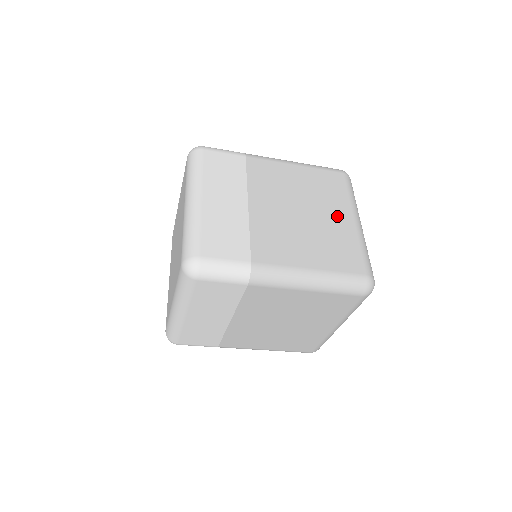
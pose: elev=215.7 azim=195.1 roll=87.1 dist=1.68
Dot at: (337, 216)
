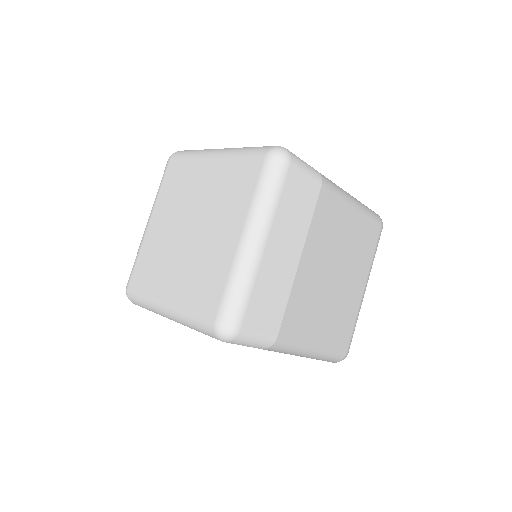
Dot at: (356, 283)
